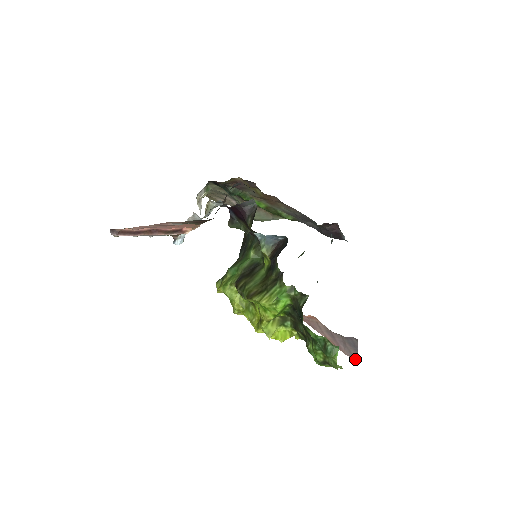
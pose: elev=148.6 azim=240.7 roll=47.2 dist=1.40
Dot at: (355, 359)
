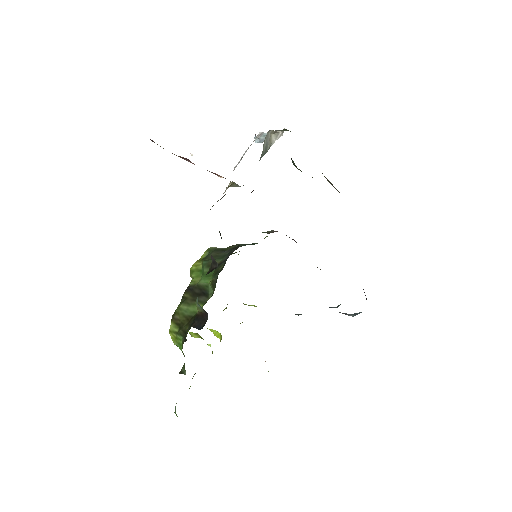
Dot at: occluded
